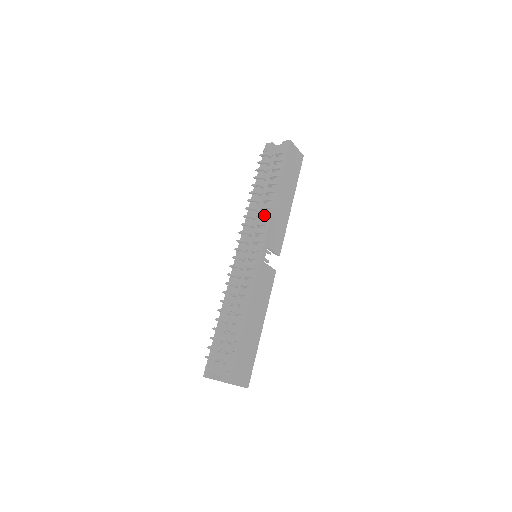
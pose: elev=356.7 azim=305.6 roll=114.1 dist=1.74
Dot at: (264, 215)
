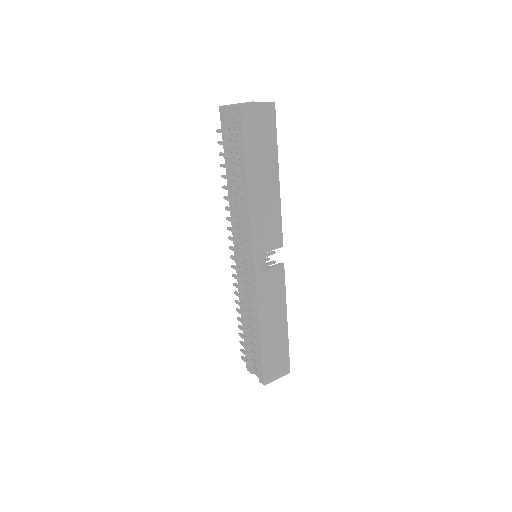
Dot at: (241, 225)
